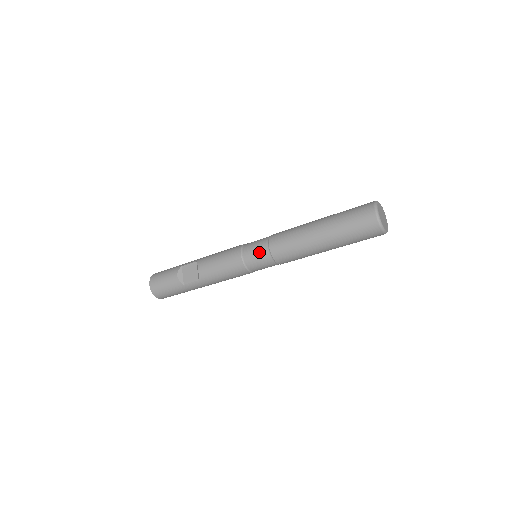
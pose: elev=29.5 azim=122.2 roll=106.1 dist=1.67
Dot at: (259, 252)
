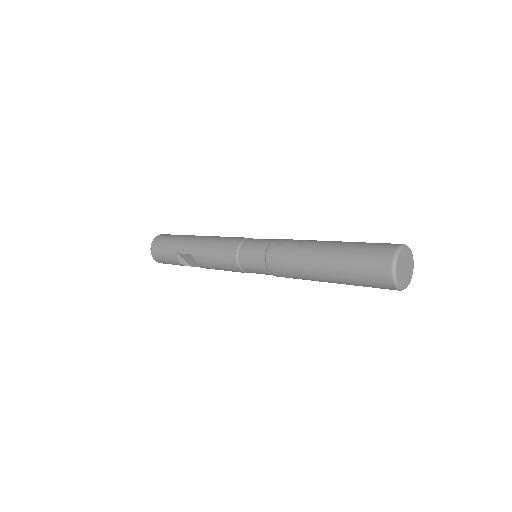
Dot at: (260, 272)
